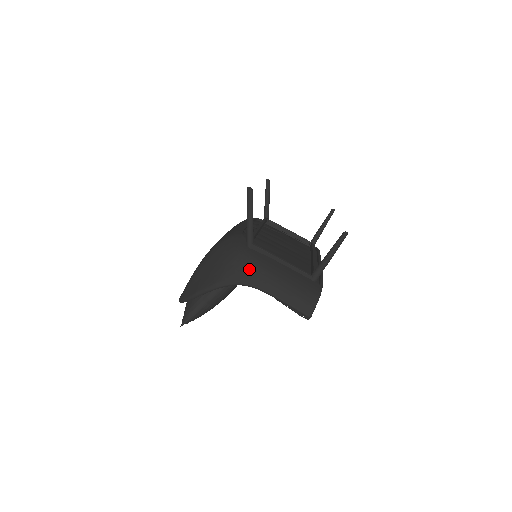
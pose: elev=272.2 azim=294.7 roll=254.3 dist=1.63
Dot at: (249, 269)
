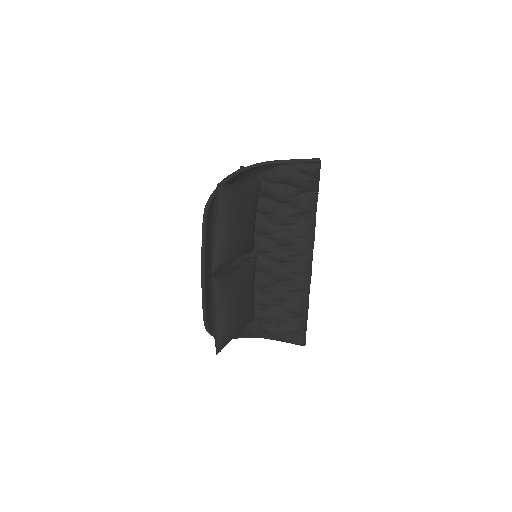
Dot at: occluded
